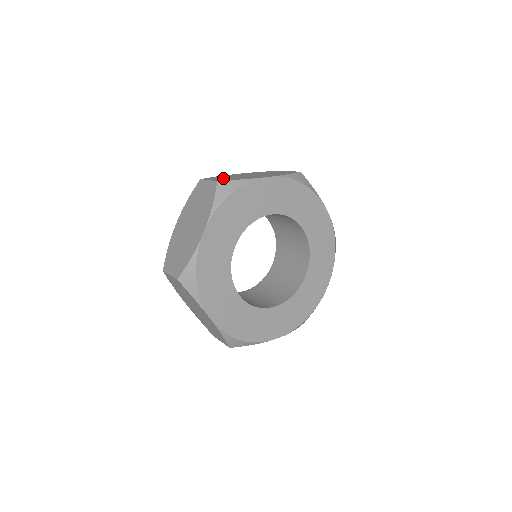
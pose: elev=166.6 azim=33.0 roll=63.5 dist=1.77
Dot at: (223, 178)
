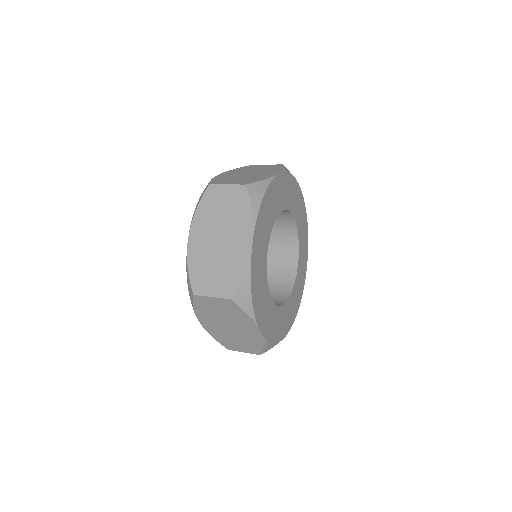
Dot at: occluded
